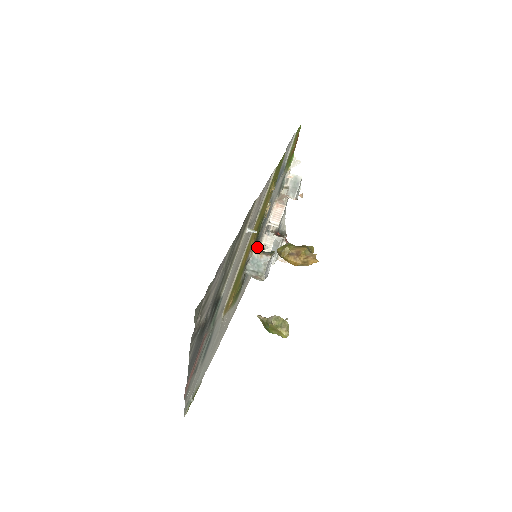
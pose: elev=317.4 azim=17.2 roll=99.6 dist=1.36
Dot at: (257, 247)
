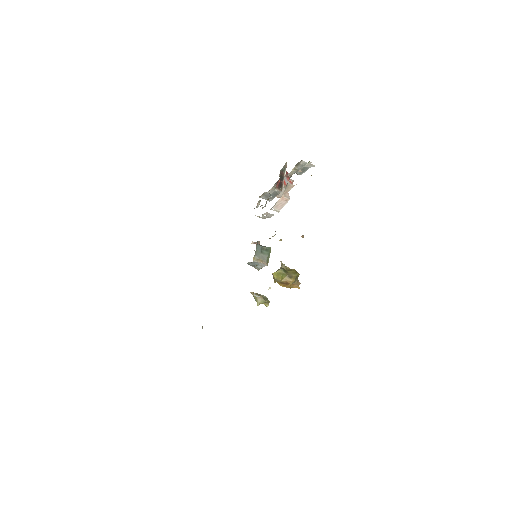
Dot at: occluded
